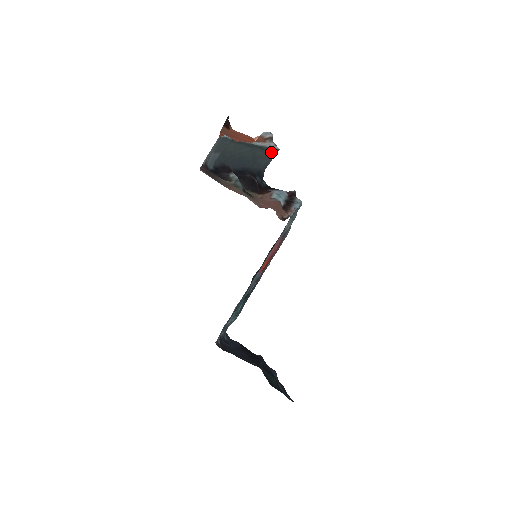
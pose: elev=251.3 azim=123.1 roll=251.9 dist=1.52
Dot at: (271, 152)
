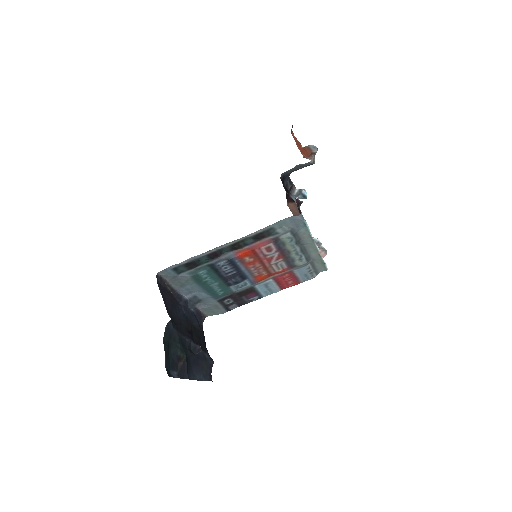
Dot at: occluded
